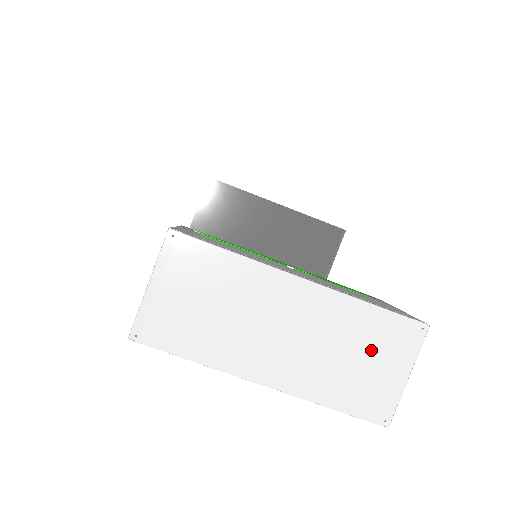
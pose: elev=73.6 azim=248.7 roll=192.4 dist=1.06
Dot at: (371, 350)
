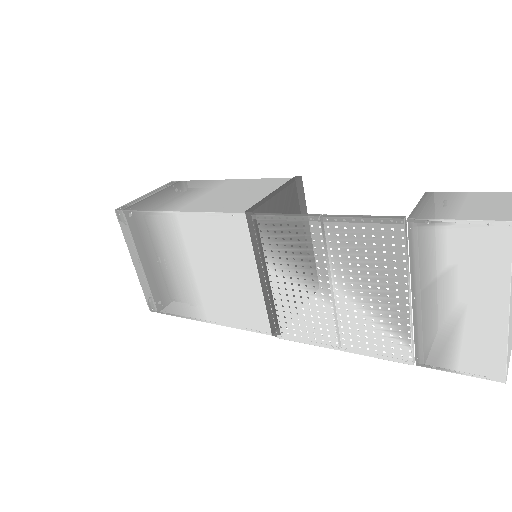
Dot at: out of frame
